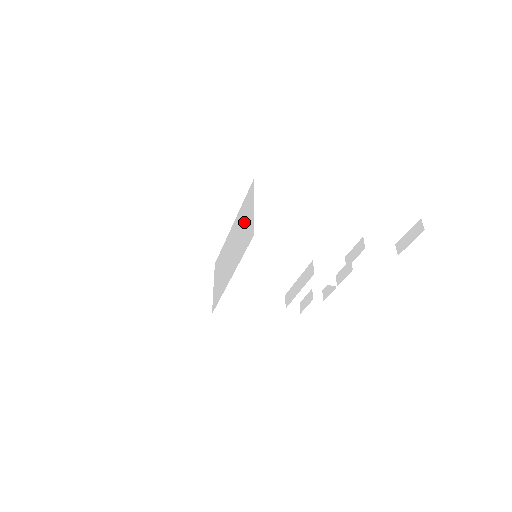
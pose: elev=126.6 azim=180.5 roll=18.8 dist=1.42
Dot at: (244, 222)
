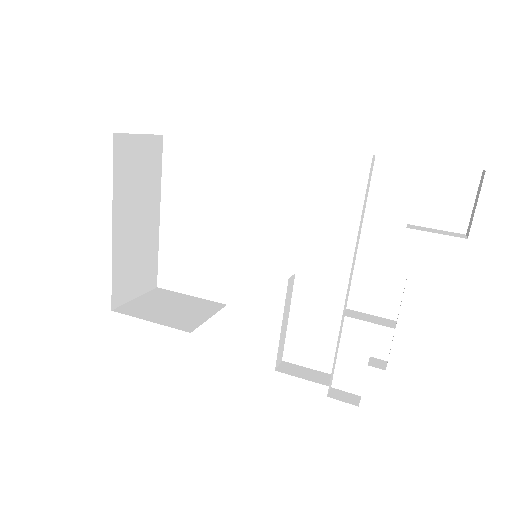
Dot at: occluded
